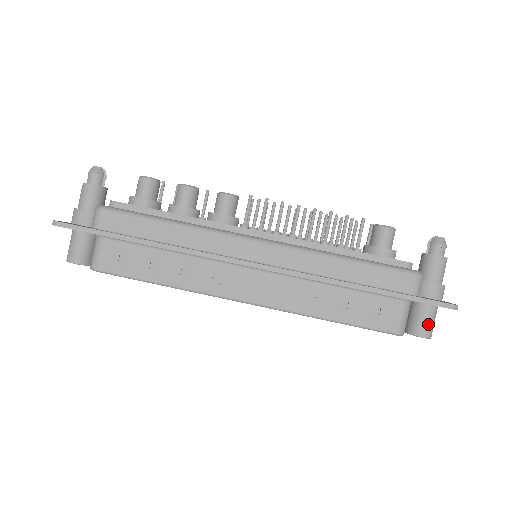
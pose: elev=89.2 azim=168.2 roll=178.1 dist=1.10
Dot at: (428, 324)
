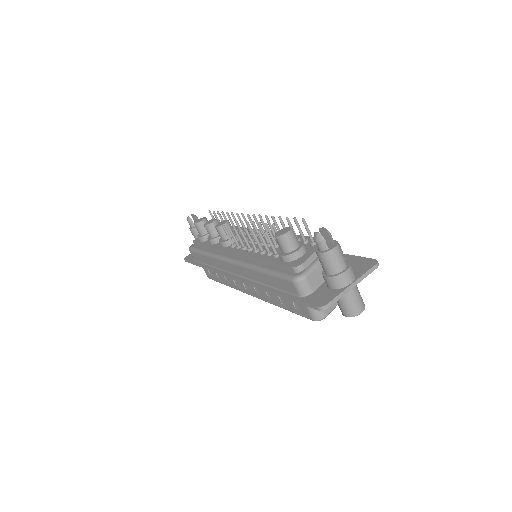
Dot at: (343, 307)
